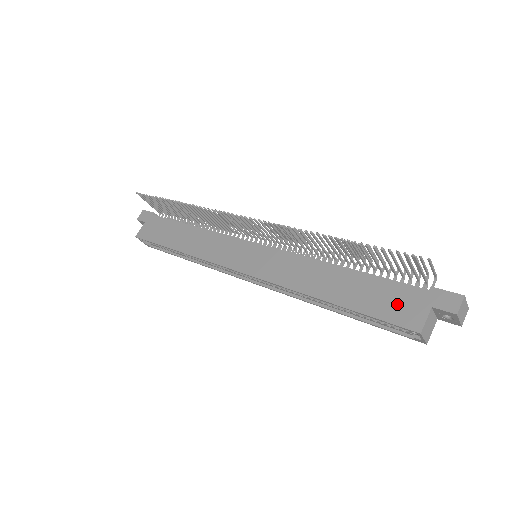
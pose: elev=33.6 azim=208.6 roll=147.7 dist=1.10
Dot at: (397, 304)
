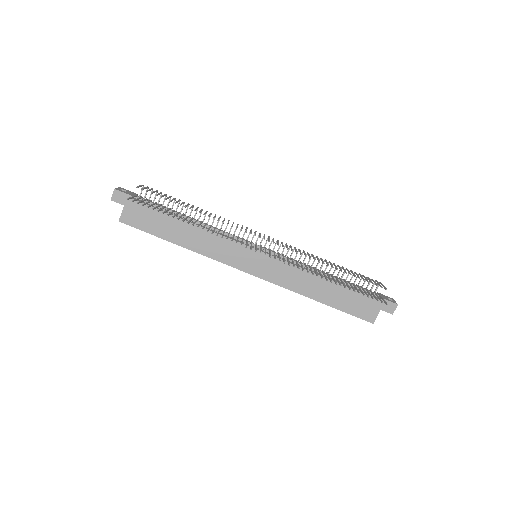
Dot at: (362, 307)
